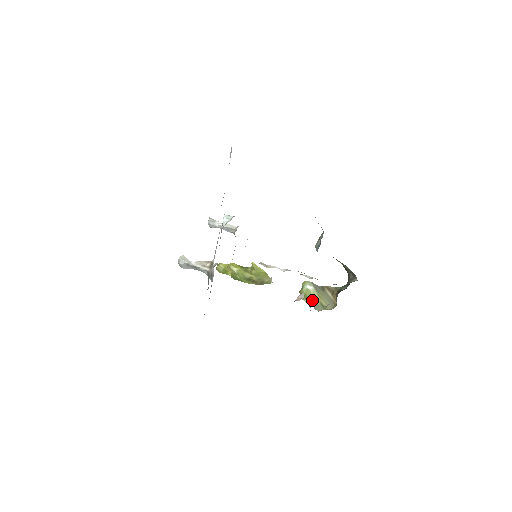
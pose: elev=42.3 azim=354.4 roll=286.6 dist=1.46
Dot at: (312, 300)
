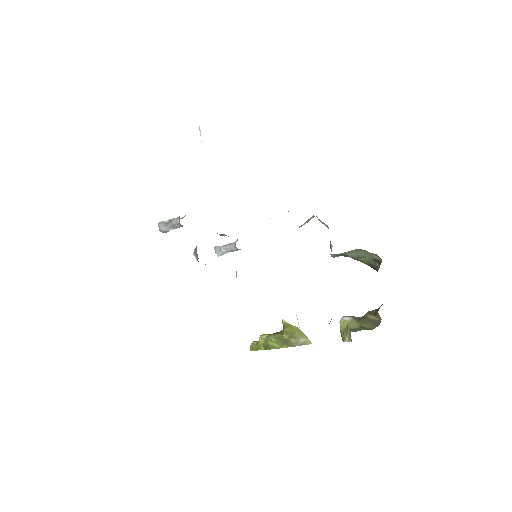
Dot at: (350, 327)
